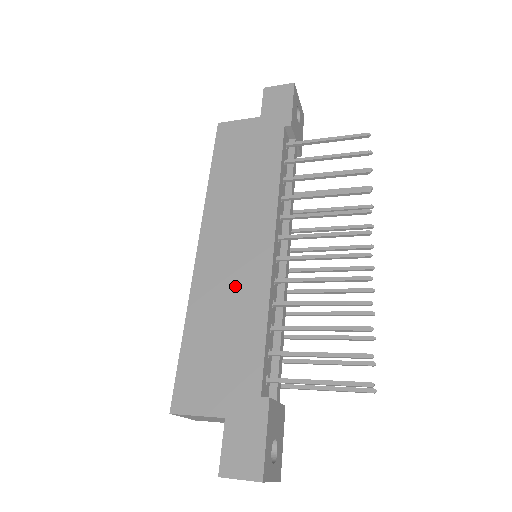
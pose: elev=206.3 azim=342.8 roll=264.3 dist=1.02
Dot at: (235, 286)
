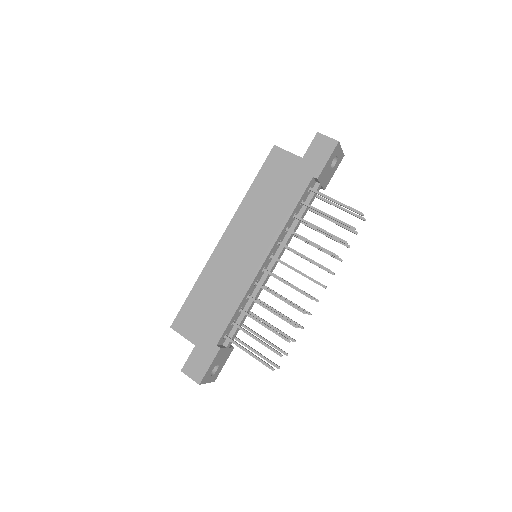
Dot at: (231, 276)
